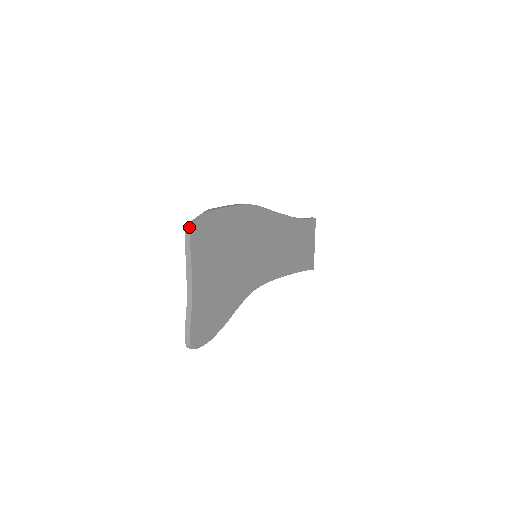
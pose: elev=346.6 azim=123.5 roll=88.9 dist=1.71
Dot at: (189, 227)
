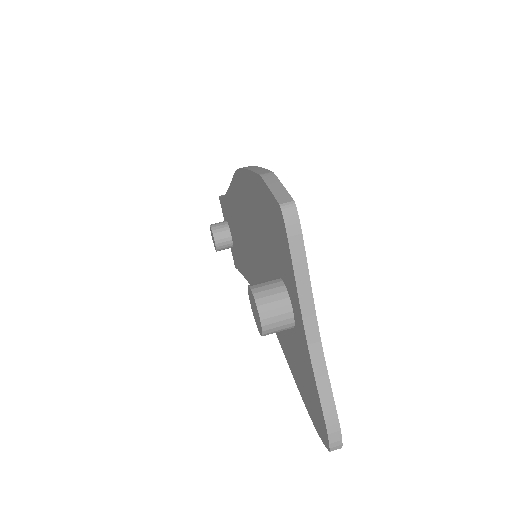
Dot at: (291, 206)
